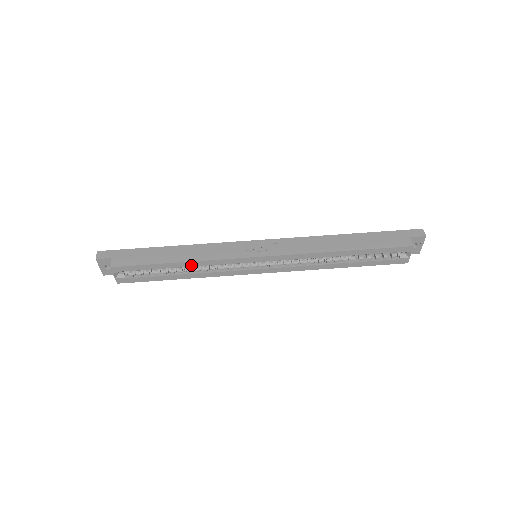
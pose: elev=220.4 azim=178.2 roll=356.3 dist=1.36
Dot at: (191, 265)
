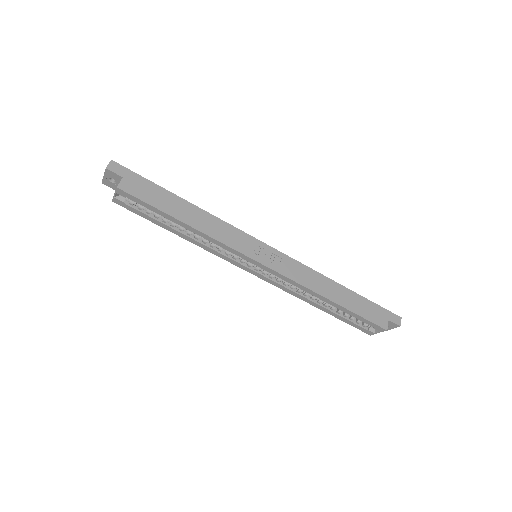
Dot at: (195, 232)
